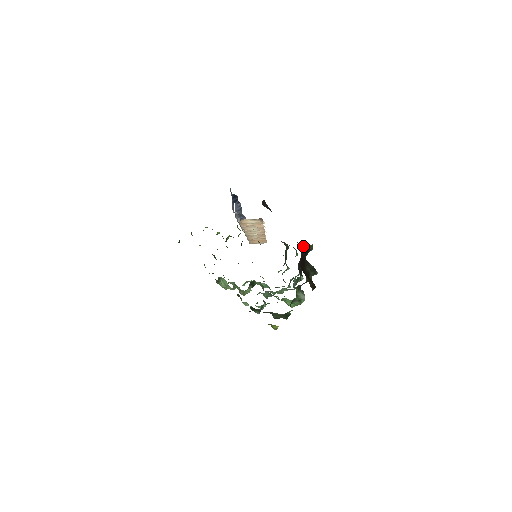
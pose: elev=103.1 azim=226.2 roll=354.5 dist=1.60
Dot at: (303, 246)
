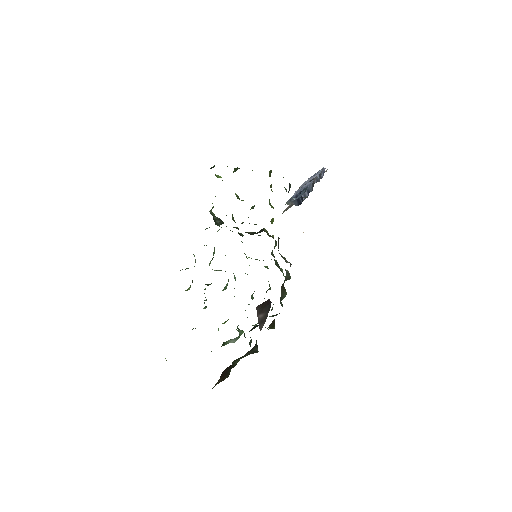
Dot at: occluded
